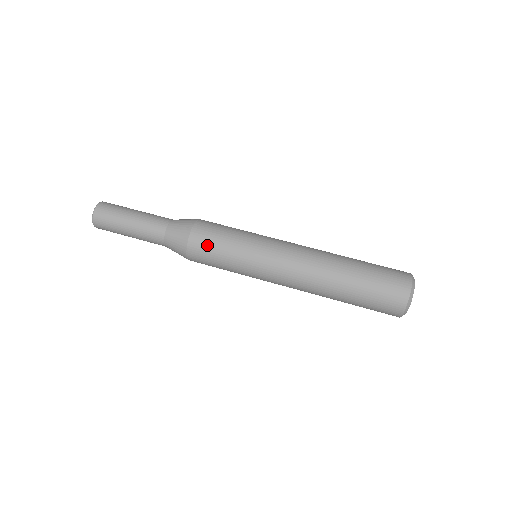
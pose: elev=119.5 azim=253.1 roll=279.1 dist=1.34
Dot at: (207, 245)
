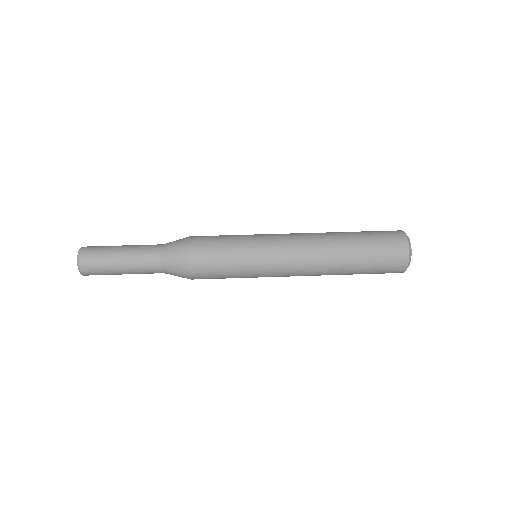
Dot at: (209, 246)
